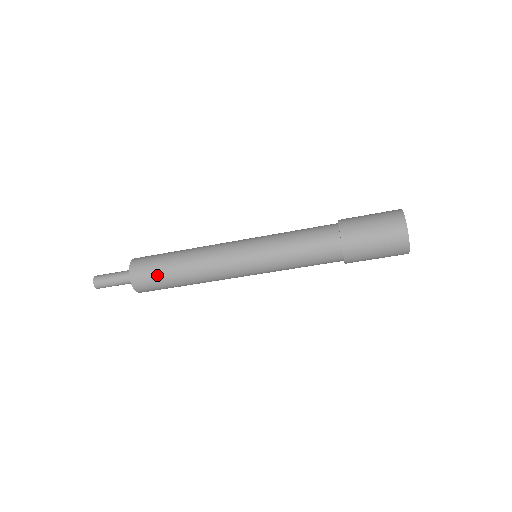
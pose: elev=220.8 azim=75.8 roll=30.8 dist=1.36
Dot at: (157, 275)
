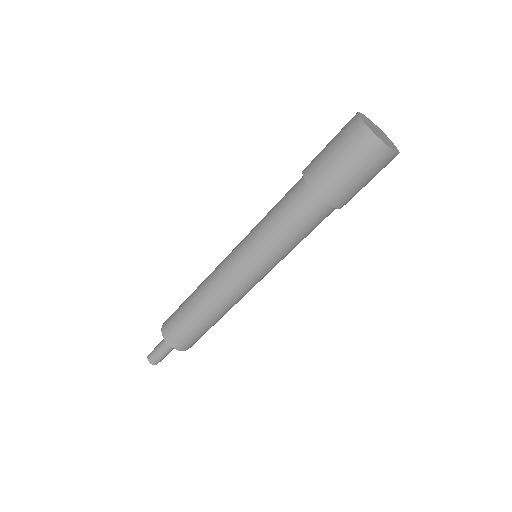
Dot at: (194, 334)
